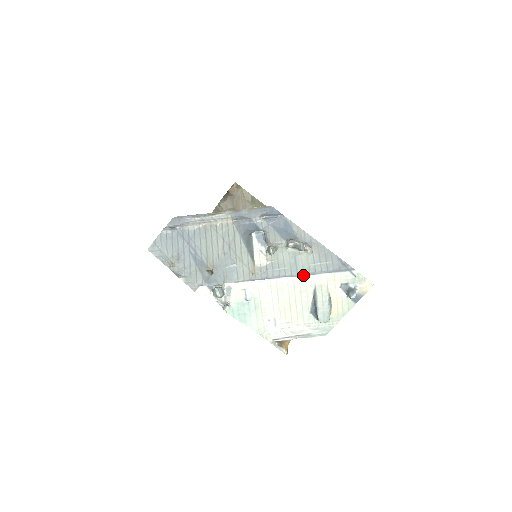
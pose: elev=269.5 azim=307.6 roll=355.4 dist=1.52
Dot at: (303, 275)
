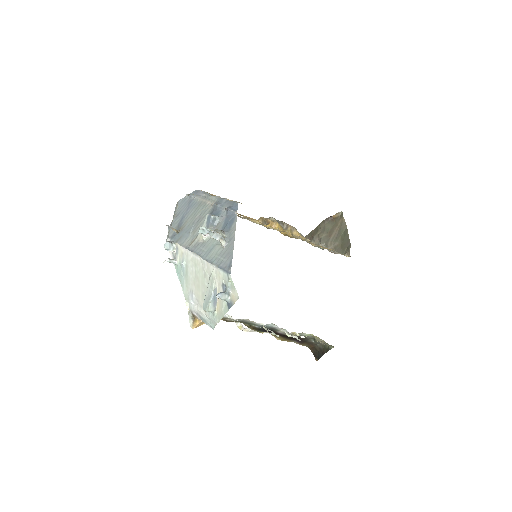
Dot at: (207, 260)
